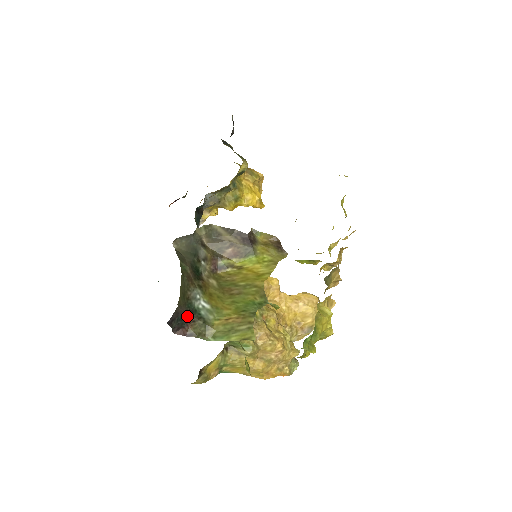
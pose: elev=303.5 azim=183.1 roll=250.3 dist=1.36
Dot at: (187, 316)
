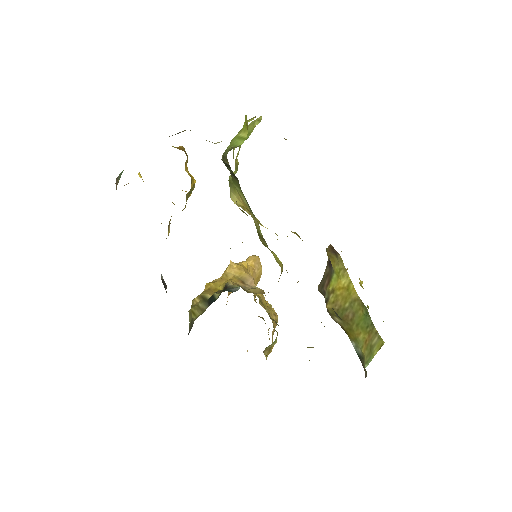
Dot at: occluded
